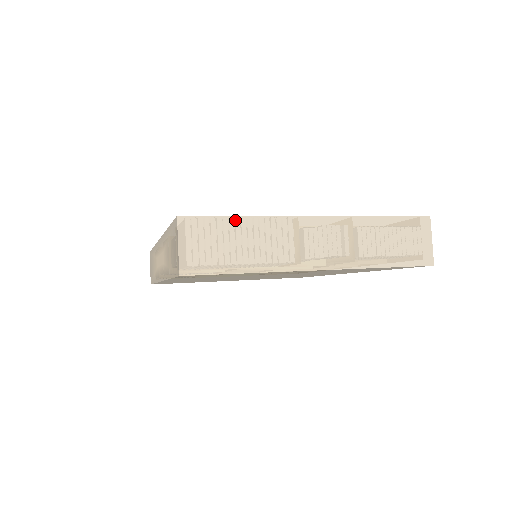
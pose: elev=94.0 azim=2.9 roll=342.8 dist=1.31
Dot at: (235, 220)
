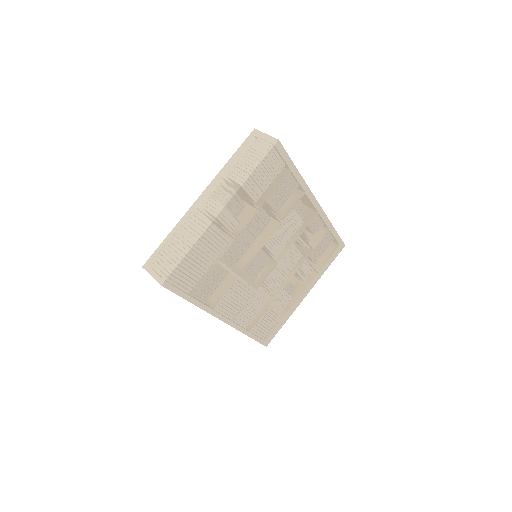
Dot at: (166, 240)
